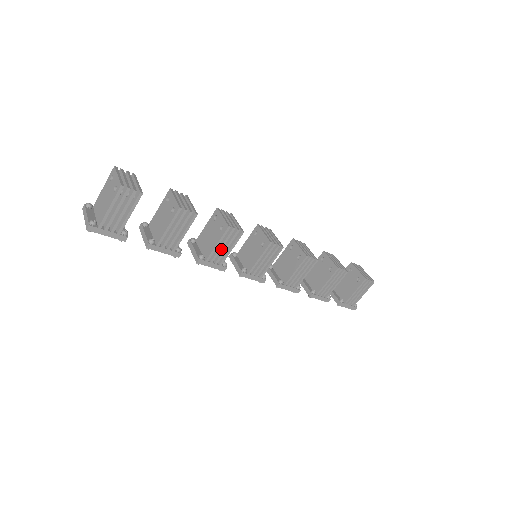
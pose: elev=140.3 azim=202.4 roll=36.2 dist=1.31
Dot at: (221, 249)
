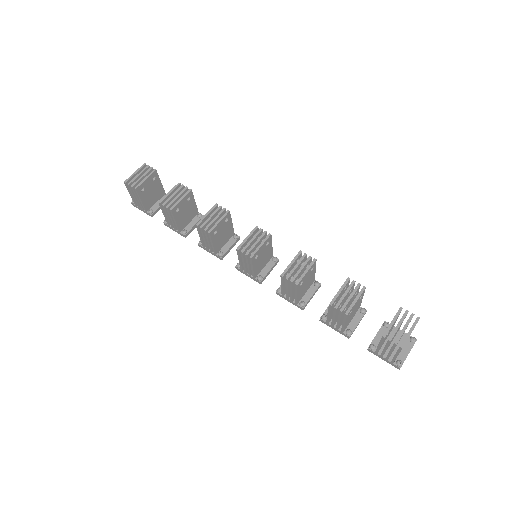
Dot at: occluded
